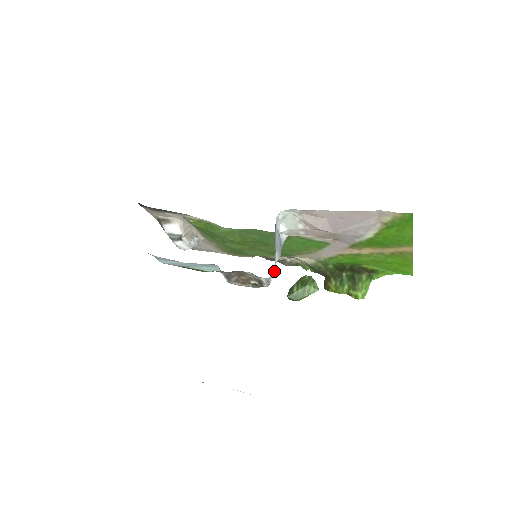
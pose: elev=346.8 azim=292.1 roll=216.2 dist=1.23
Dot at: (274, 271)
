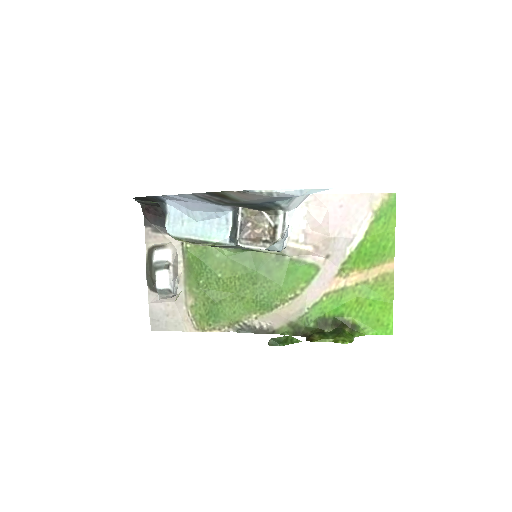
Dot at: (287, 227)
